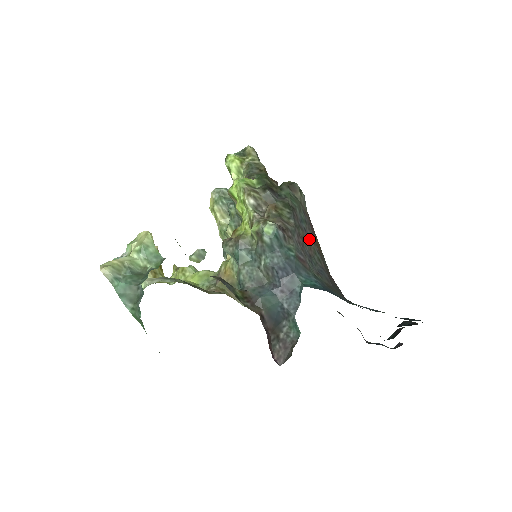
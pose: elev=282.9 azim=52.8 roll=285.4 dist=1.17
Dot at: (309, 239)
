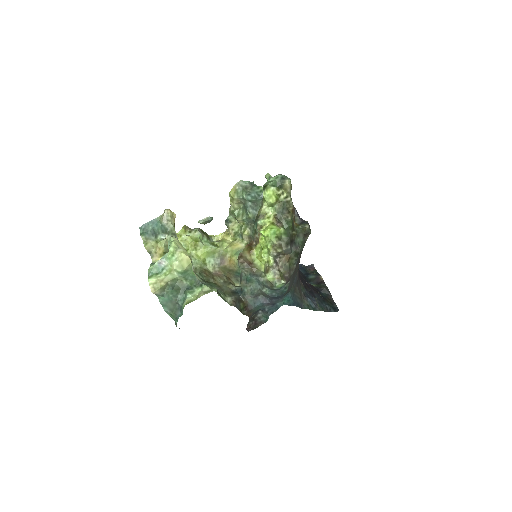
Dot at: (298, 263)
